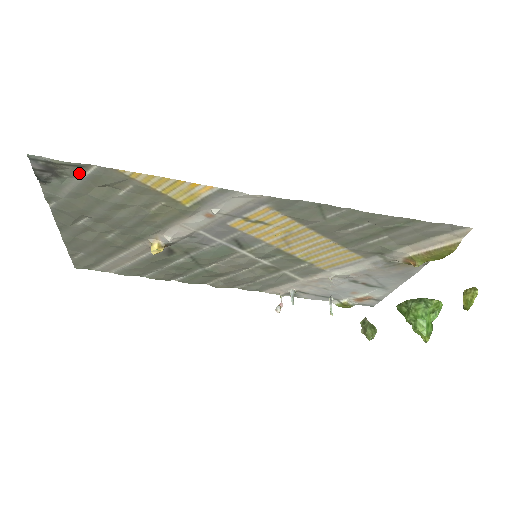
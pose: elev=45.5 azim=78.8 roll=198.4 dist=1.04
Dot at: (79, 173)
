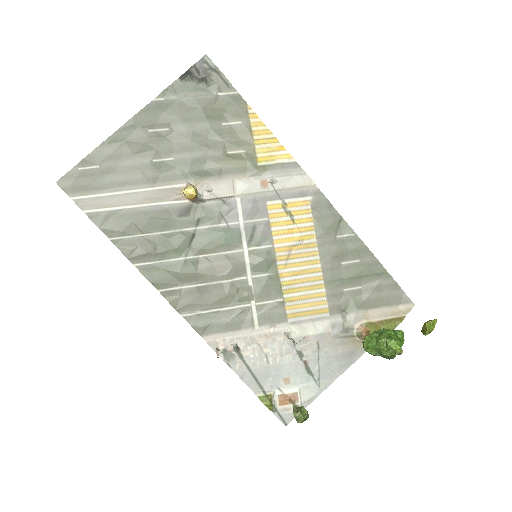
Dot at: (219, 89)
